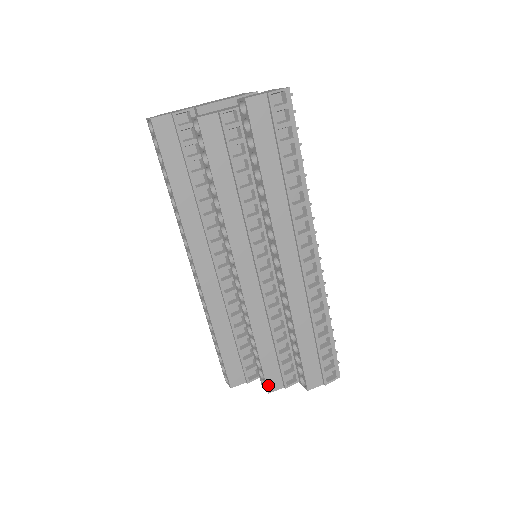
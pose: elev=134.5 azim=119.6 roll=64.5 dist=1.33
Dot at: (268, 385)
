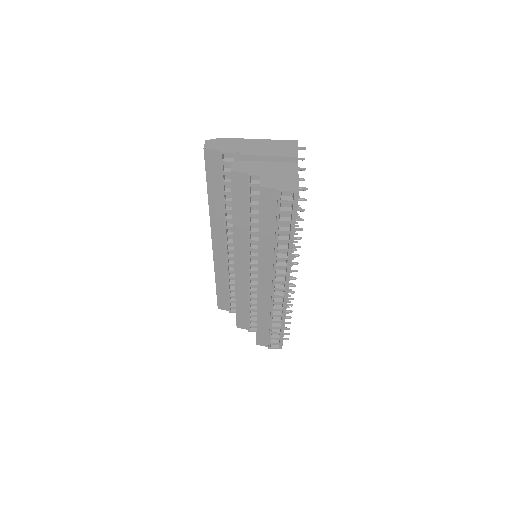
Dot at: (238, 324)
